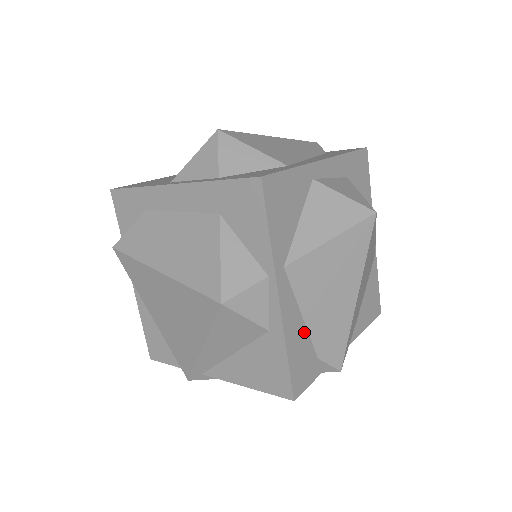
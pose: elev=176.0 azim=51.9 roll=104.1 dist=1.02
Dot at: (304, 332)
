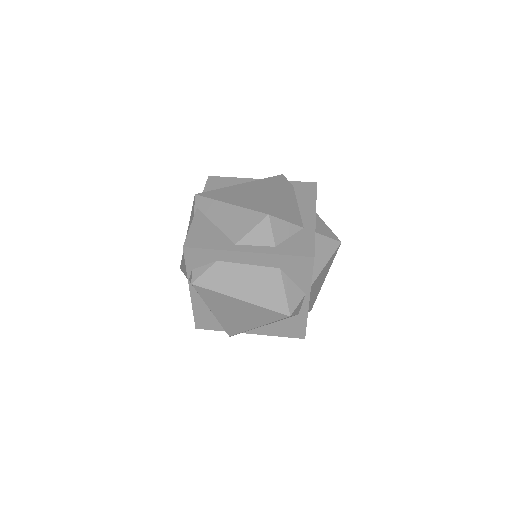
Dot at: occluded
